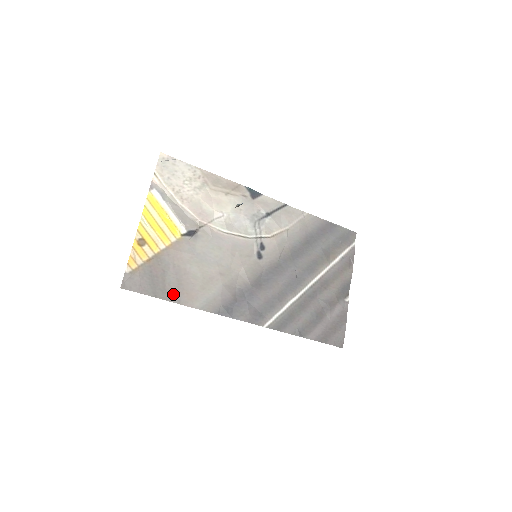
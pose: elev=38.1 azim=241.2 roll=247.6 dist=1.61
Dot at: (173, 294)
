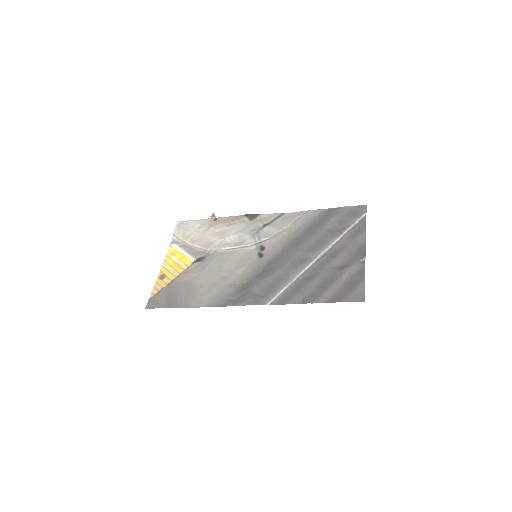
Dot at: (184, 302)
